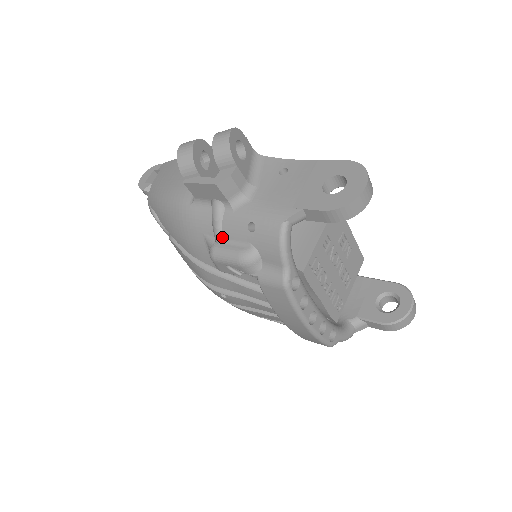
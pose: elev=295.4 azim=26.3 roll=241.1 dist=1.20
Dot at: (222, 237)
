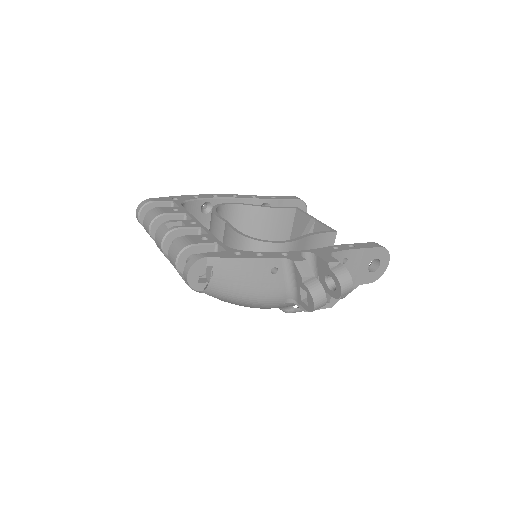
Dot at: occluded
